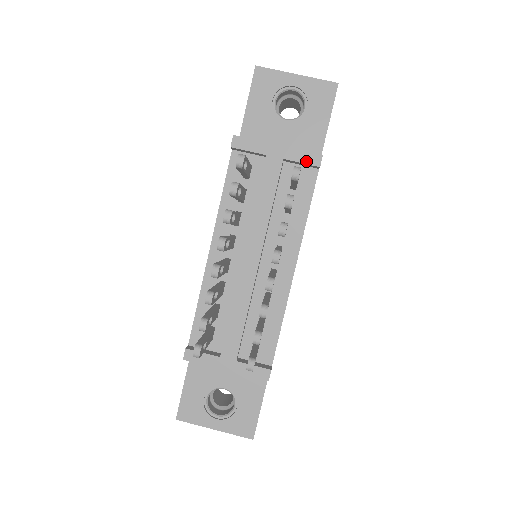
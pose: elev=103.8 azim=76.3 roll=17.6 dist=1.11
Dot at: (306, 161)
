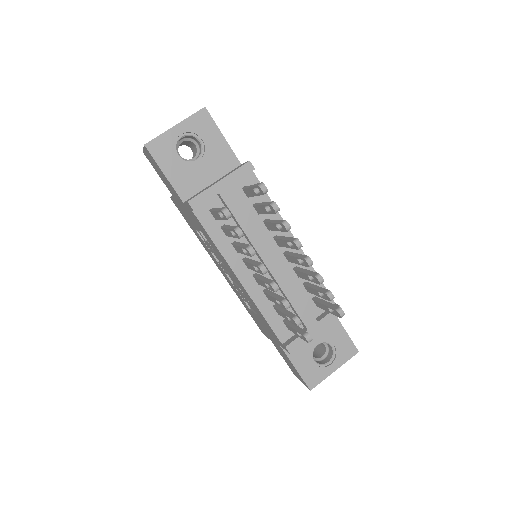
Dot at: (244, 174)
